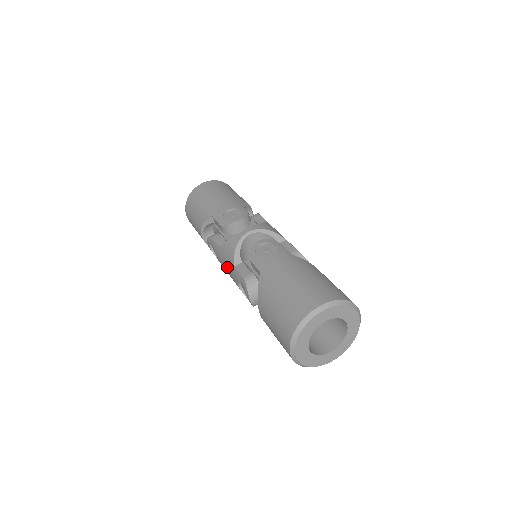
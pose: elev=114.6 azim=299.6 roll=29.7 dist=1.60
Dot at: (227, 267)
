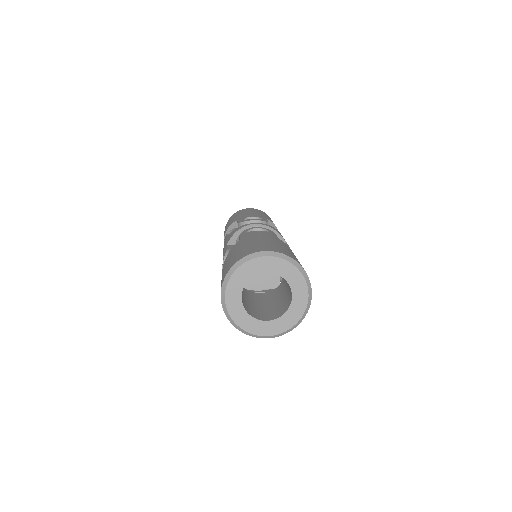
Dot at: (223, 251)
